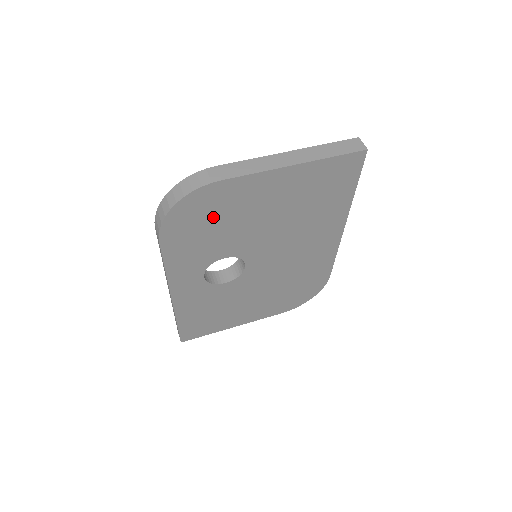
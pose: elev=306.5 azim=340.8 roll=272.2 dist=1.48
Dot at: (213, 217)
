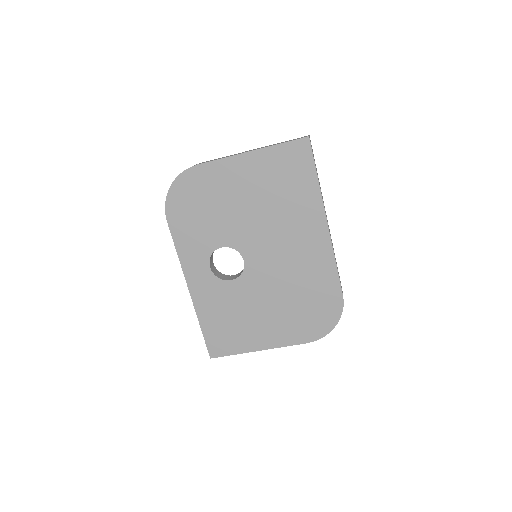
Dot at: (201, 200)
